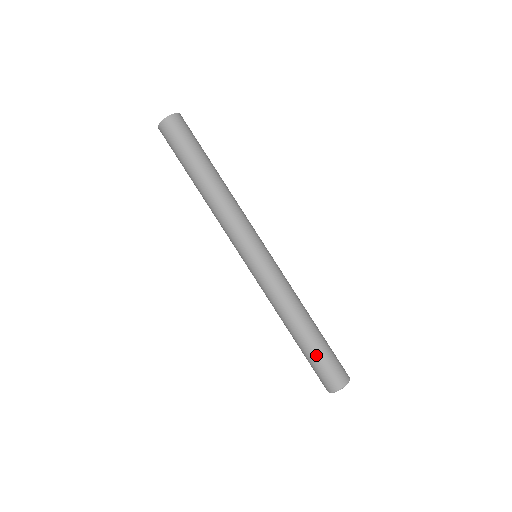
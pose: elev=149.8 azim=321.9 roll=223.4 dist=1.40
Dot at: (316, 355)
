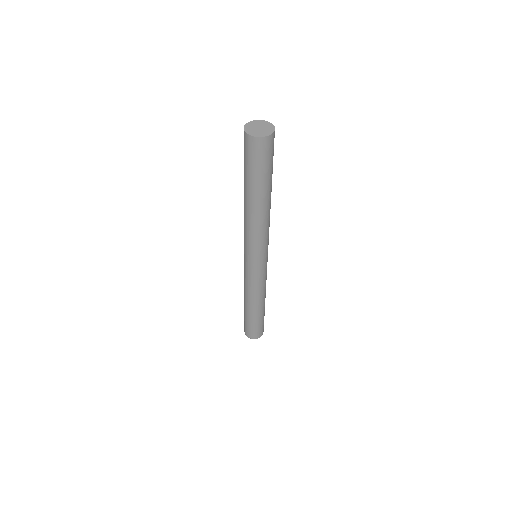
Dot at: (245, 318)
